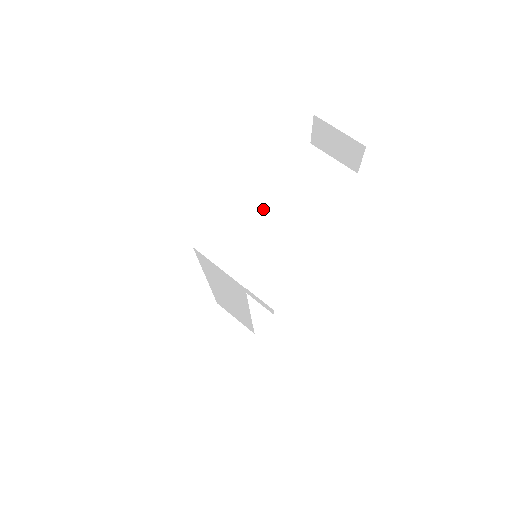
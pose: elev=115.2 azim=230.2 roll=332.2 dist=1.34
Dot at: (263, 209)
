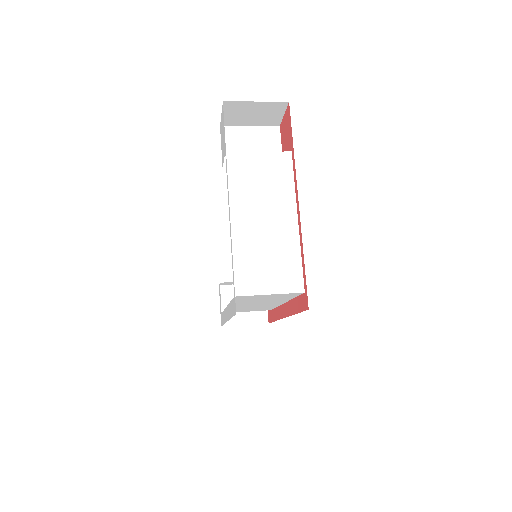
Dot at: (257, 218)
